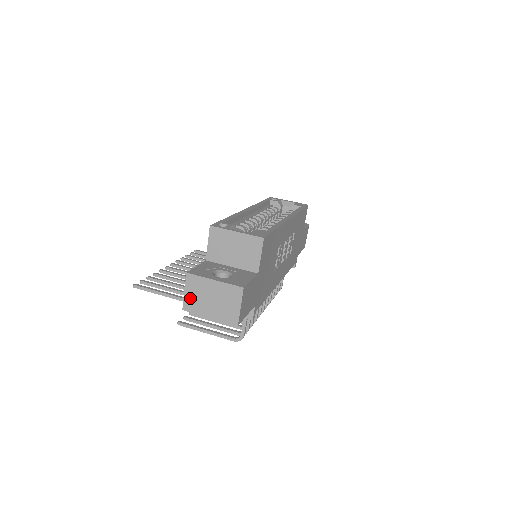
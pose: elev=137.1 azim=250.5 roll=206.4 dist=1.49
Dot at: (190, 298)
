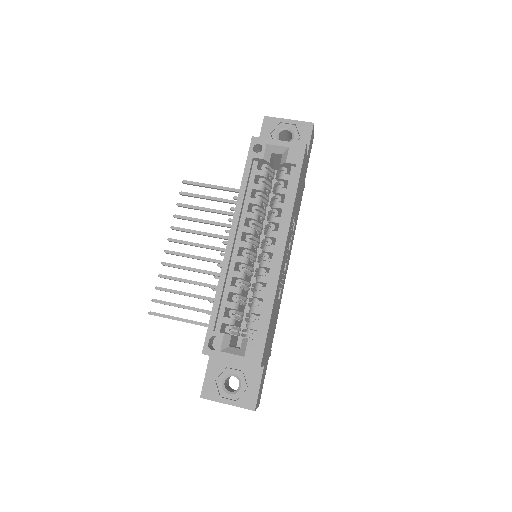
Dot at: occluded
